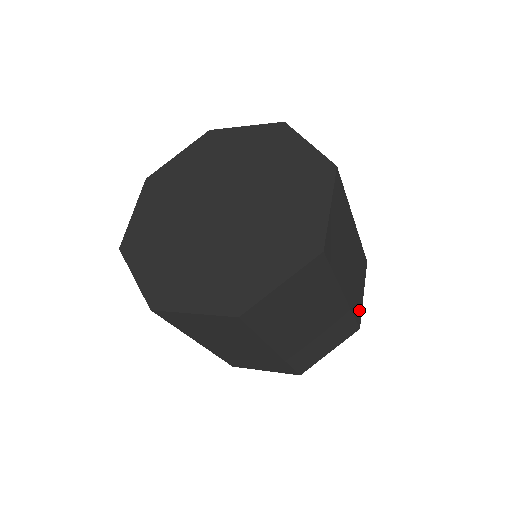
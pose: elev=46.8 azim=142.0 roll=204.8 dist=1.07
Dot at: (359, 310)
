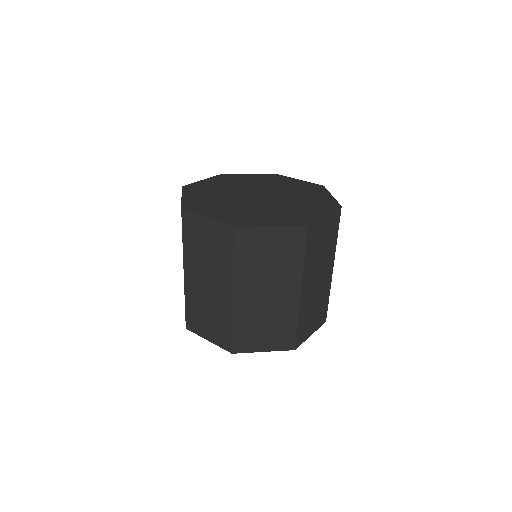
Dot at: (302, 335)
